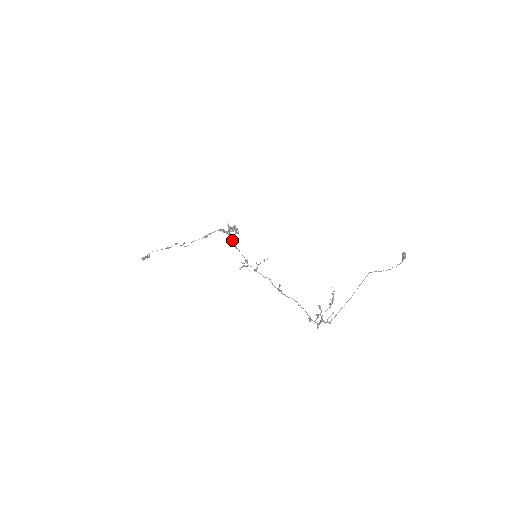
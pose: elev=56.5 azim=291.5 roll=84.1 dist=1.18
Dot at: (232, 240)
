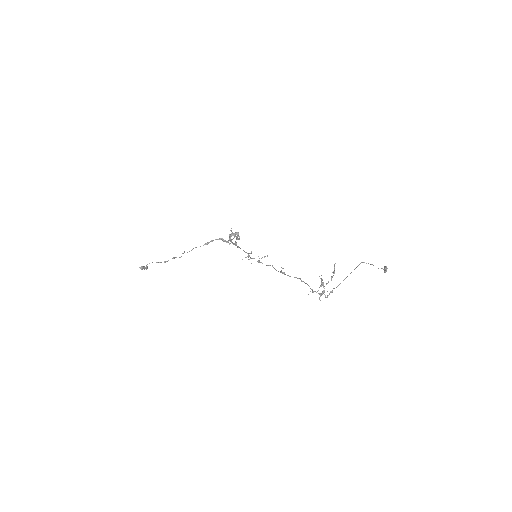
Dot at: occluded
